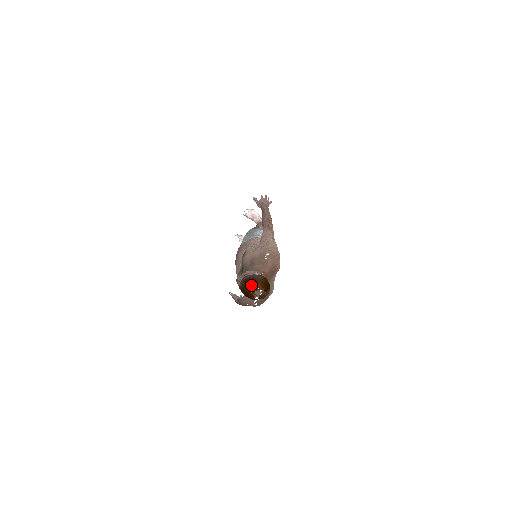
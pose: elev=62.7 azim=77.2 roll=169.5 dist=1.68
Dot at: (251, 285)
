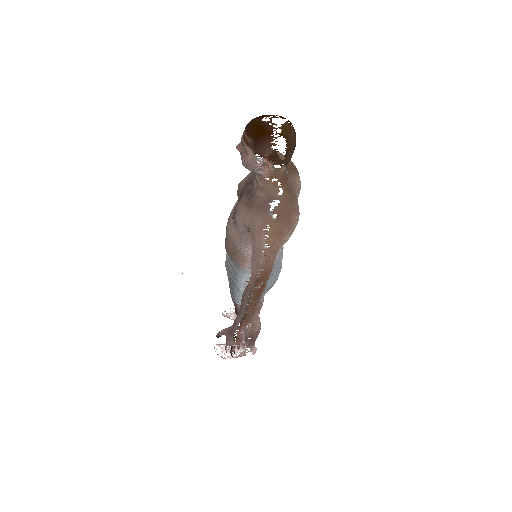
Dot at: (264, 116)
